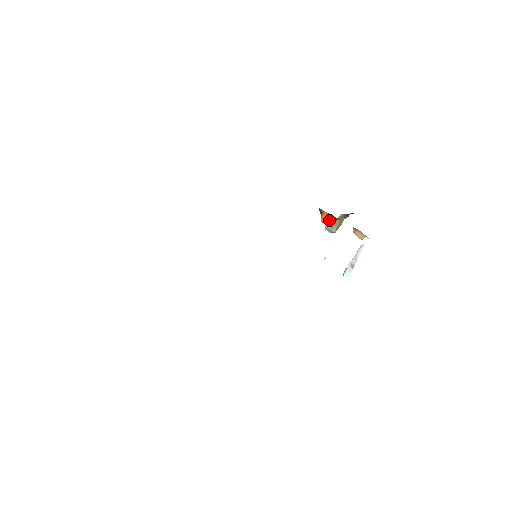
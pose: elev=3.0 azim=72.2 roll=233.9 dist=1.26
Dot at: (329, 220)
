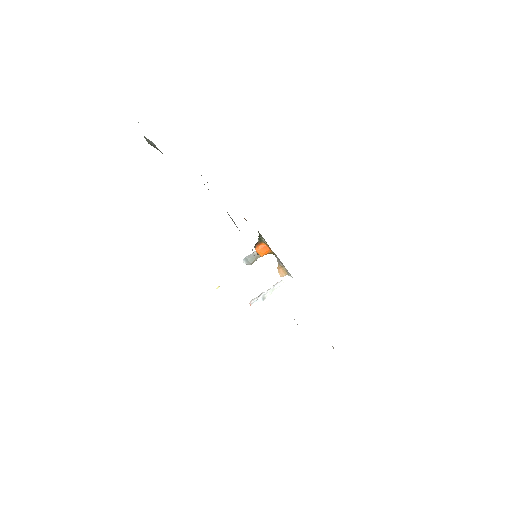
Dot at: (264, 251)
